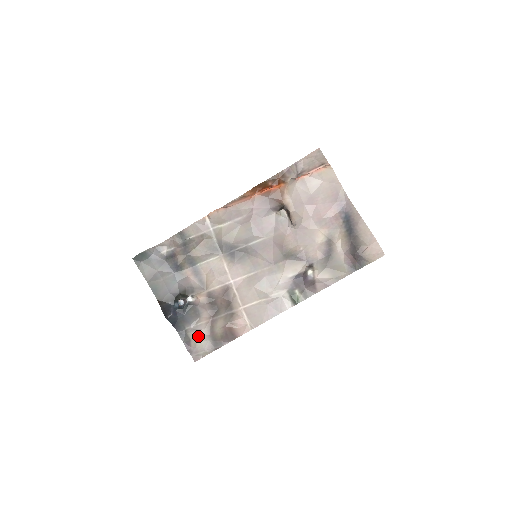
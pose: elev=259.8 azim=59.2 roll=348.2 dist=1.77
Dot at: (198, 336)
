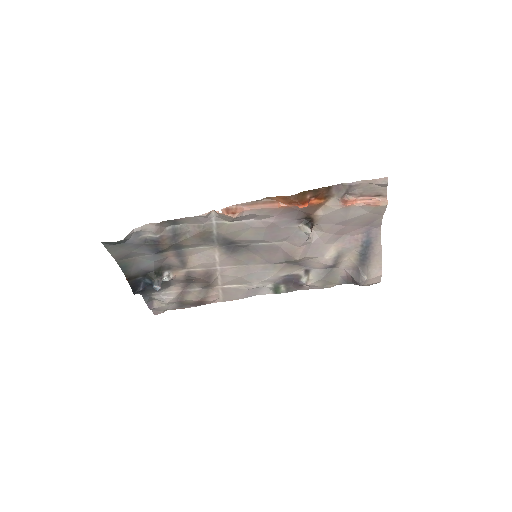
Dot at: (165, 302)
